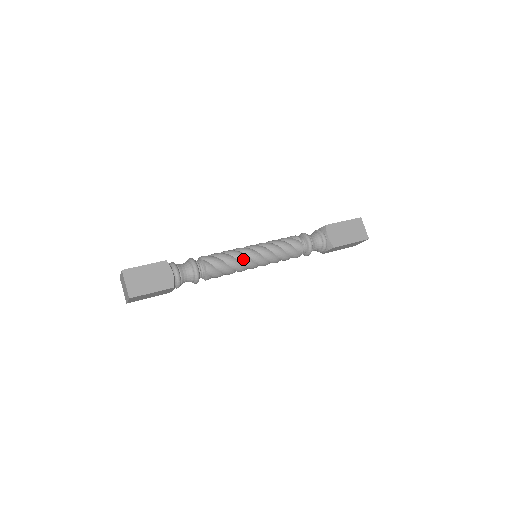
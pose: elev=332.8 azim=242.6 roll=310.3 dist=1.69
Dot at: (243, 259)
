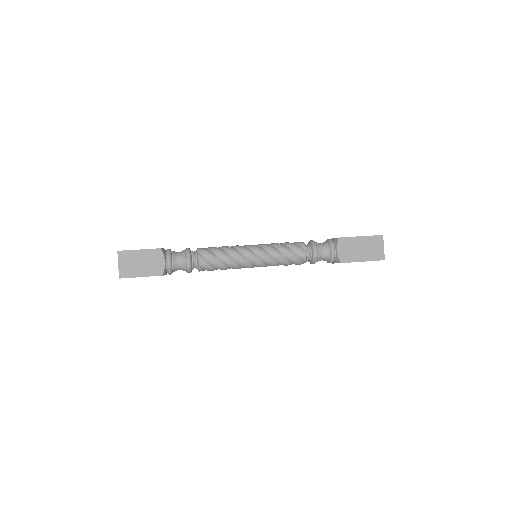
Dot at: (238, 259)
